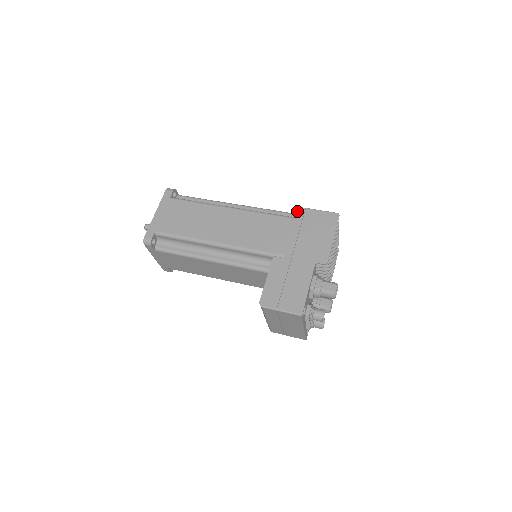
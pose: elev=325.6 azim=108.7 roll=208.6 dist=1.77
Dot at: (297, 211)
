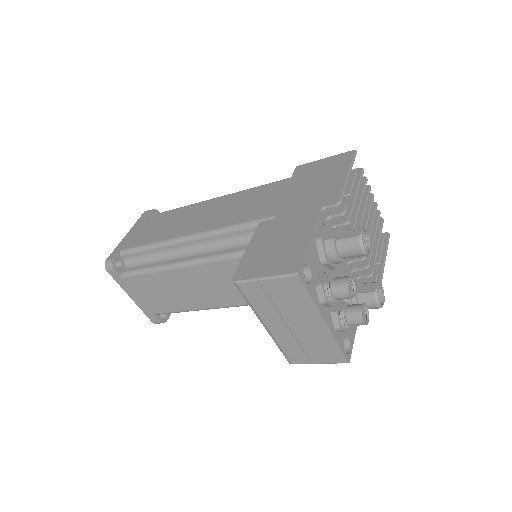
Dot at: (296, 169)
